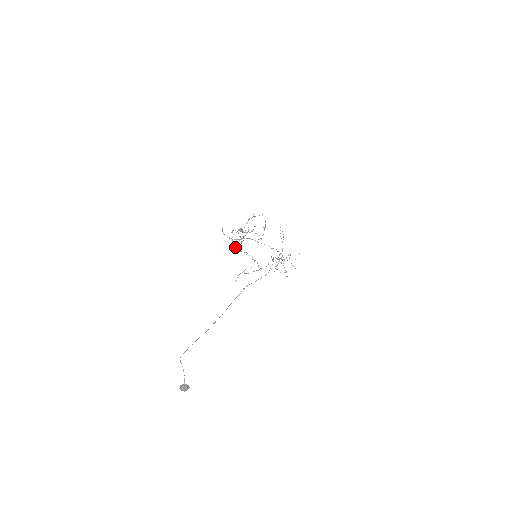
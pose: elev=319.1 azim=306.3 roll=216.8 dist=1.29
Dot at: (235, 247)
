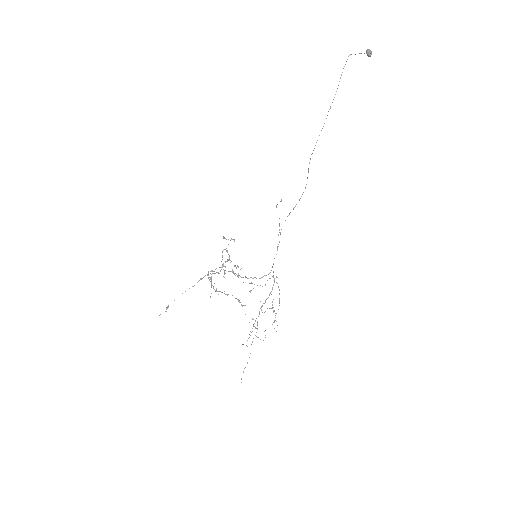
Dot at: (212, 285)
